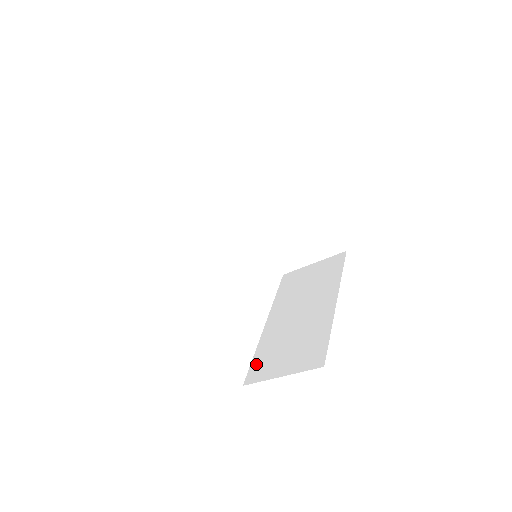
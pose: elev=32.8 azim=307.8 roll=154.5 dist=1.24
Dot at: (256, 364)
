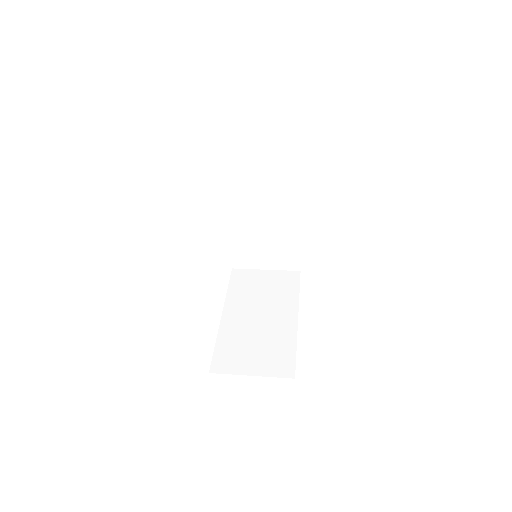
Dot at: (237, 254)
